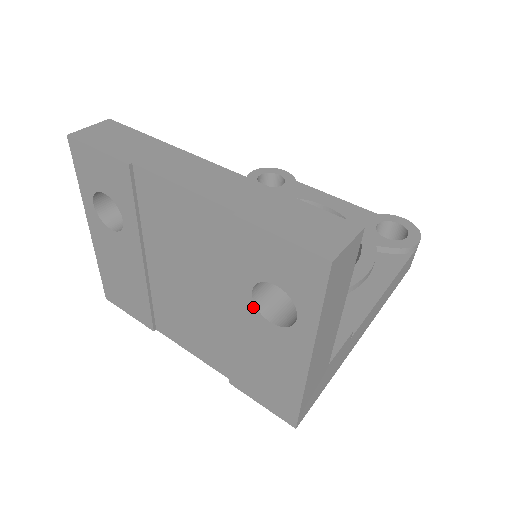
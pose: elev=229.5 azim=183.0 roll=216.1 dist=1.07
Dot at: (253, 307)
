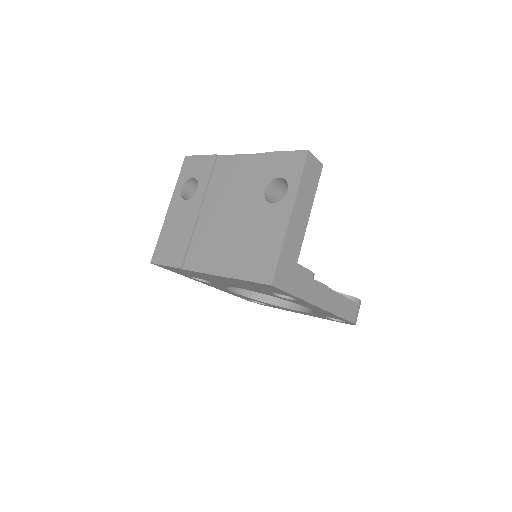
Dot at: (263, 199)
